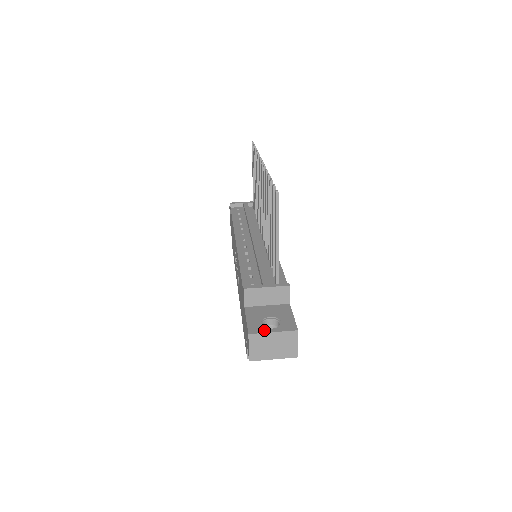
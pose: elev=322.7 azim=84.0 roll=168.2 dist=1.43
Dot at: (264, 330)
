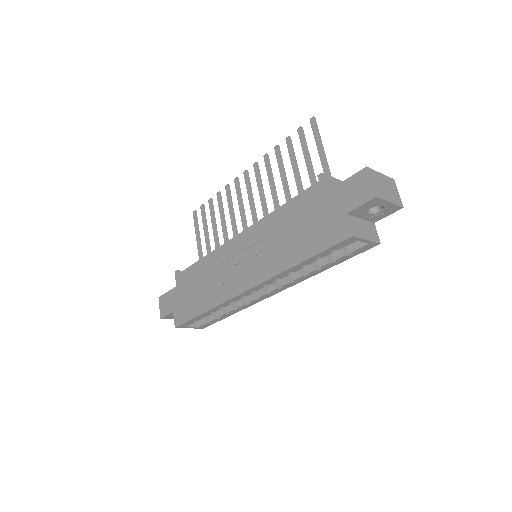
Dot at: occluded
